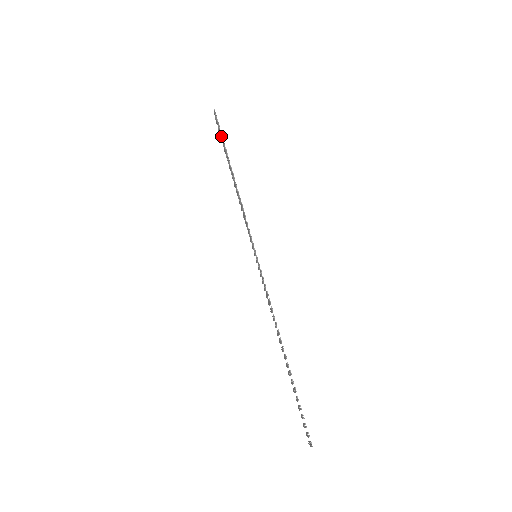
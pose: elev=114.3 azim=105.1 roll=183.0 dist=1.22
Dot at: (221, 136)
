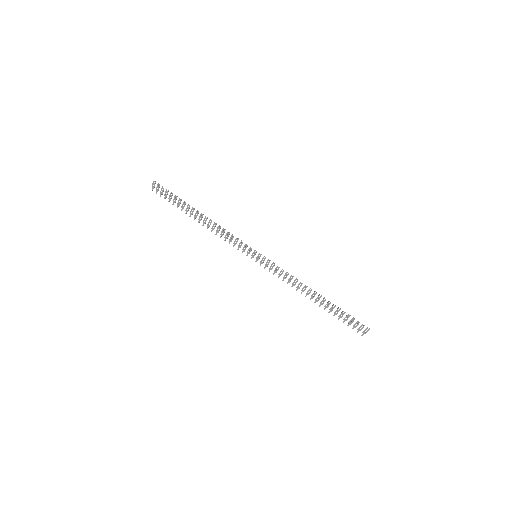
Dot at: occluded
